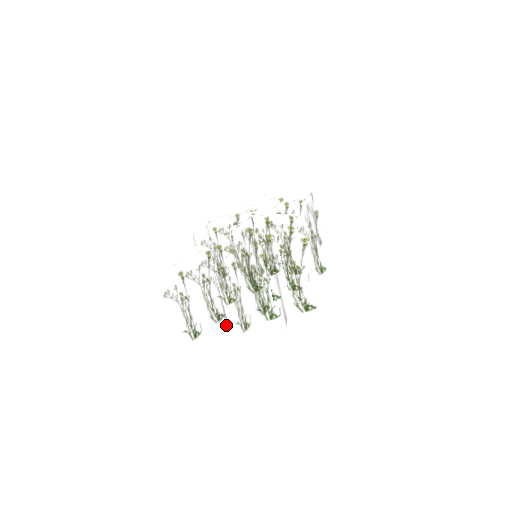
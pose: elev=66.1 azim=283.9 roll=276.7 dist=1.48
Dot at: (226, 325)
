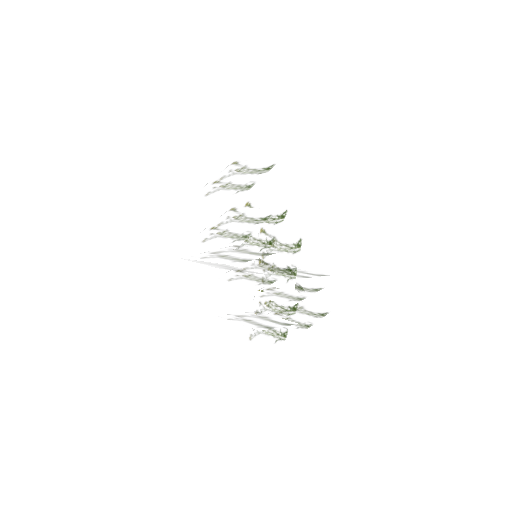
Dot at: occluded
